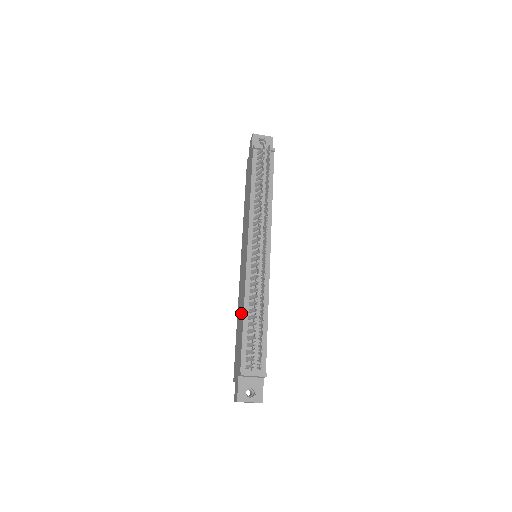
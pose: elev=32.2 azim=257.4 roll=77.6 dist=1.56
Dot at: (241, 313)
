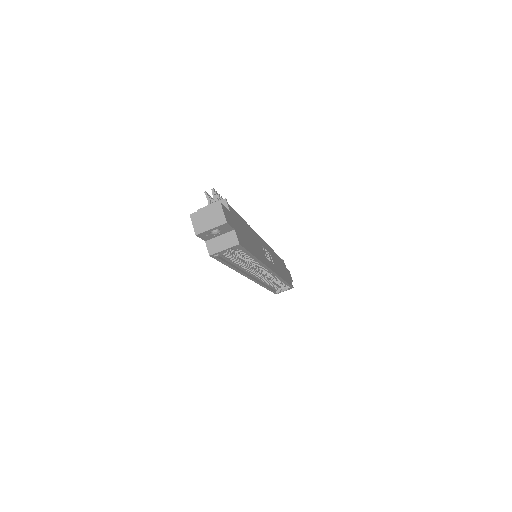
Dot at: occluded
